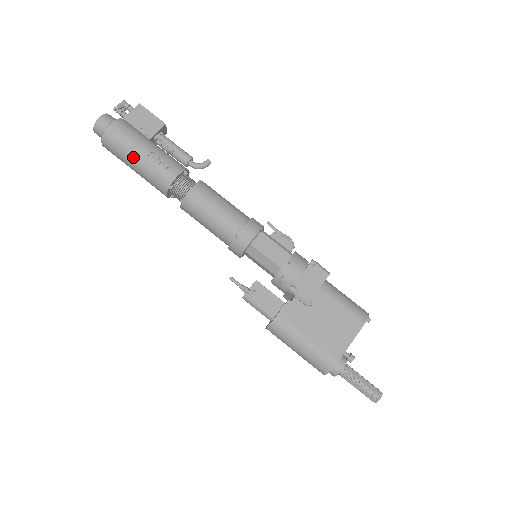
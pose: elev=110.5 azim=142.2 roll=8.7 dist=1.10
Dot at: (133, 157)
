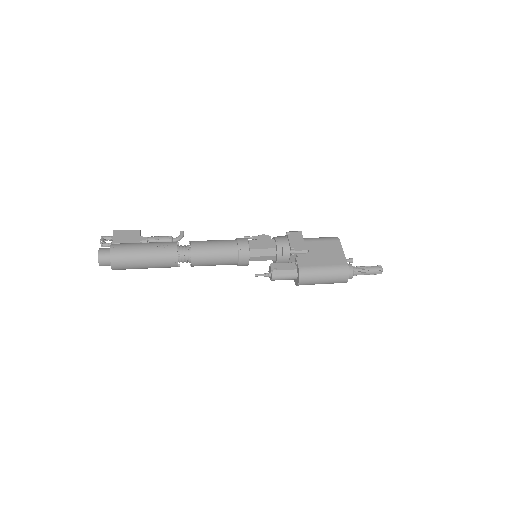
Dot at: (141, 256)
